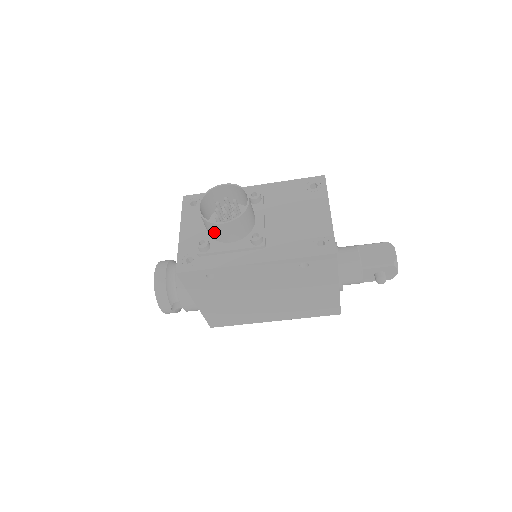
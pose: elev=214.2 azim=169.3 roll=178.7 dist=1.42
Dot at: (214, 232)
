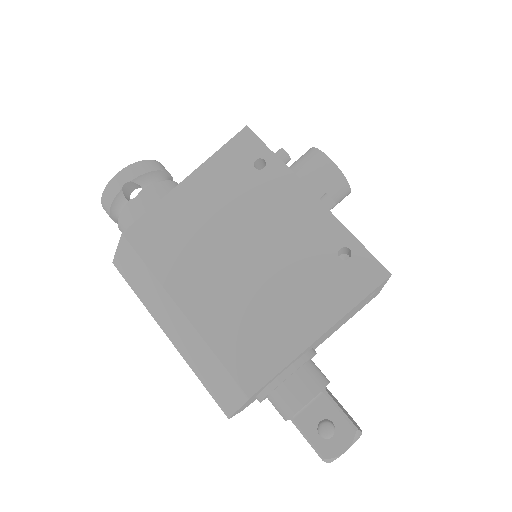
Dot at: (305, 162)
